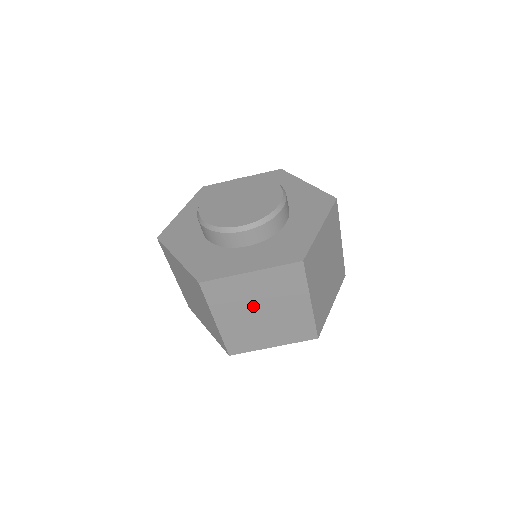
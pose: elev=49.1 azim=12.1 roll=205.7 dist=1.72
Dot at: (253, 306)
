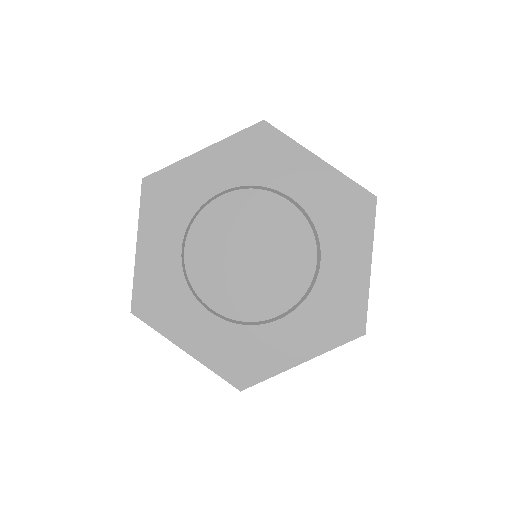
Dot at: occluded
